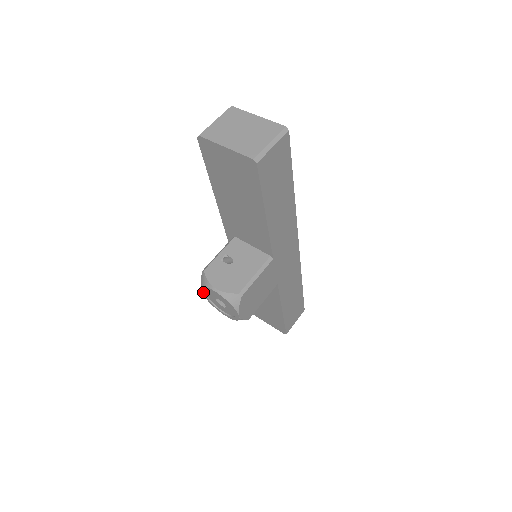
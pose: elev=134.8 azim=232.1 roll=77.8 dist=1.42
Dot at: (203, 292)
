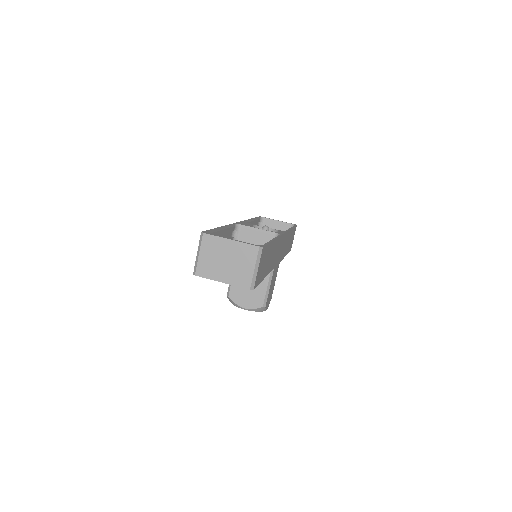
Dot at: occluded
